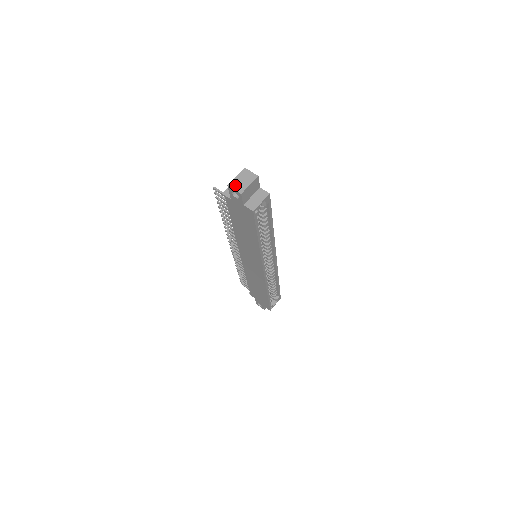
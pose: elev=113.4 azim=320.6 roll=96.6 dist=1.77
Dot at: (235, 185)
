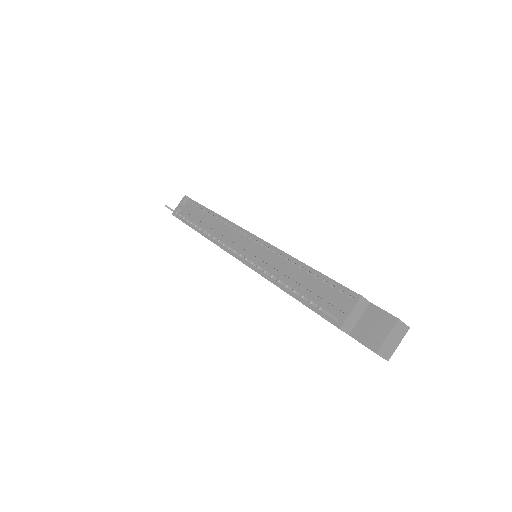
Dot at: (384, 351)
